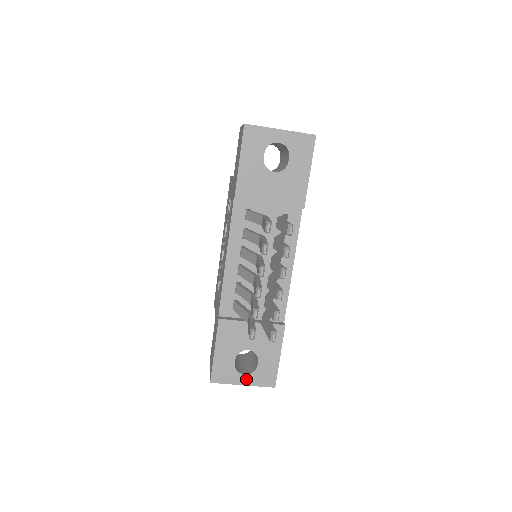
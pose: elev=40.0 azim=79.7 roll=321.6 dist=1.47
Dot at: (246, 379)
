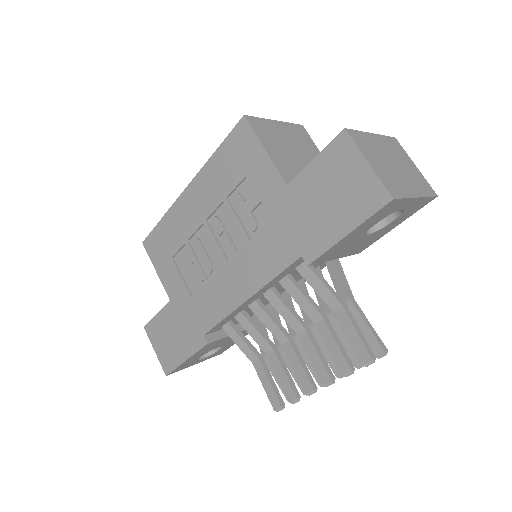
Dot at: (201, 361)
